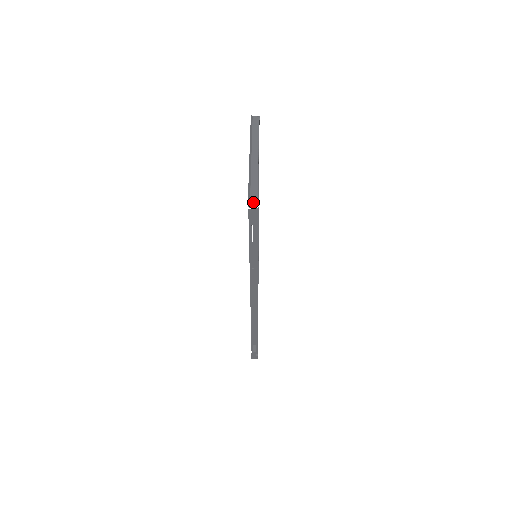
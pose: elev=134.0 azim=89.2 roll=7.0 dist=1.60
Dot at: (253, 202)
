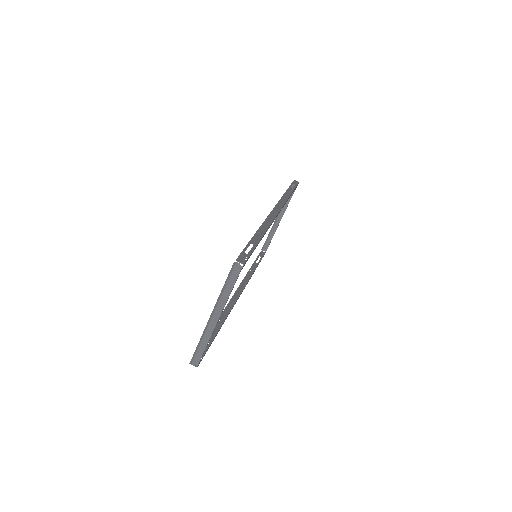
Dot at: (196, 361)
